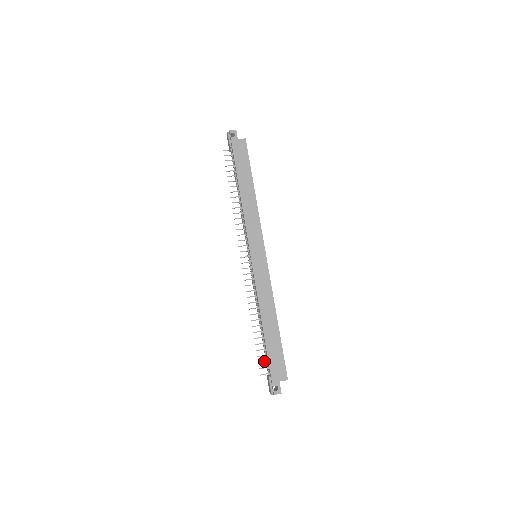
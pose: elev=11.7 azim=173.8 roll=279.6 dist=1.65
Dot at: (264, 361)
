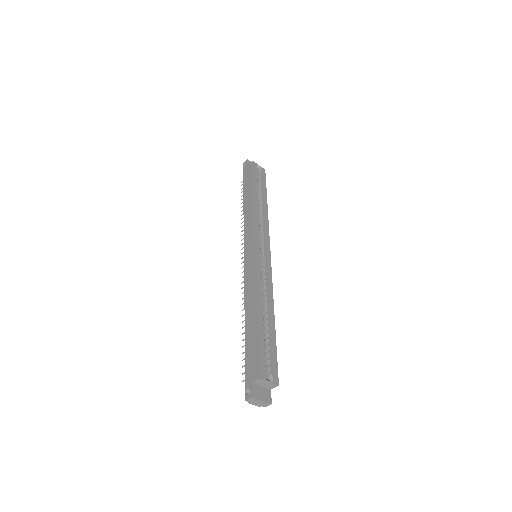
Dot at: occluded
